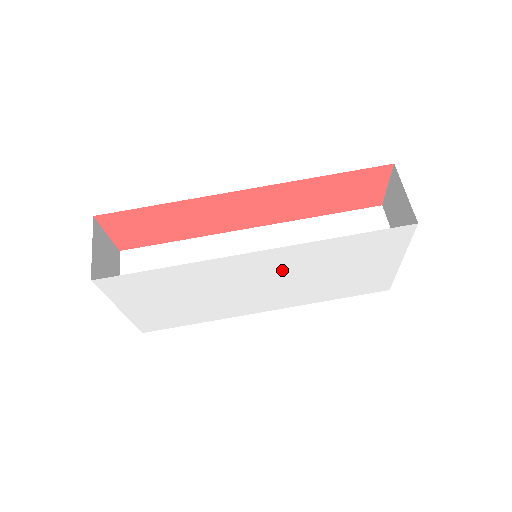
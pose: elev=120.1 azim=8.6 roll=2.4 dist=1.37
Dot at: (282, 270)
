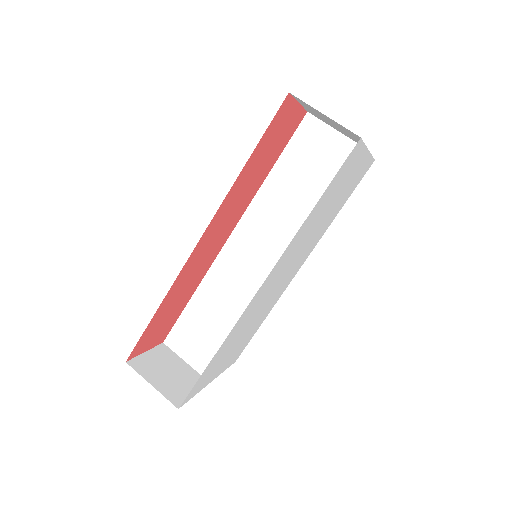
Dot at: (288, 260)
